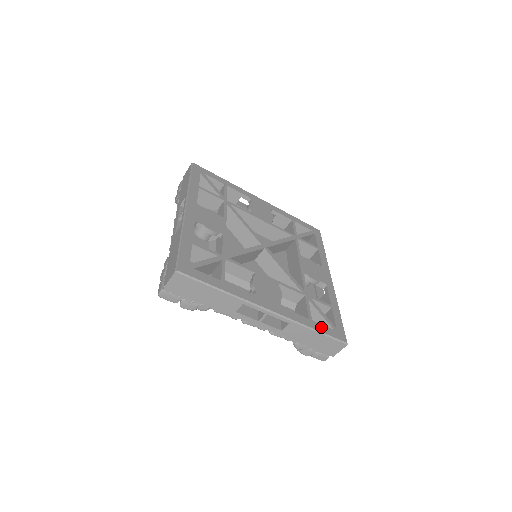
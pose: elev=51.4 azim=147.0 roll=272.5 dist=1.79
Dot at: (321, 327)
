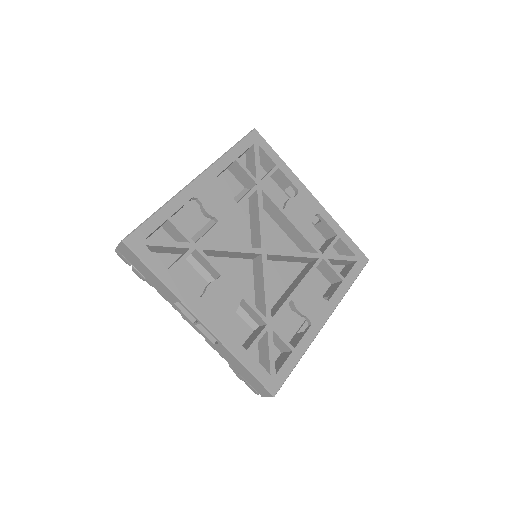
Dot at: (255, 365)
